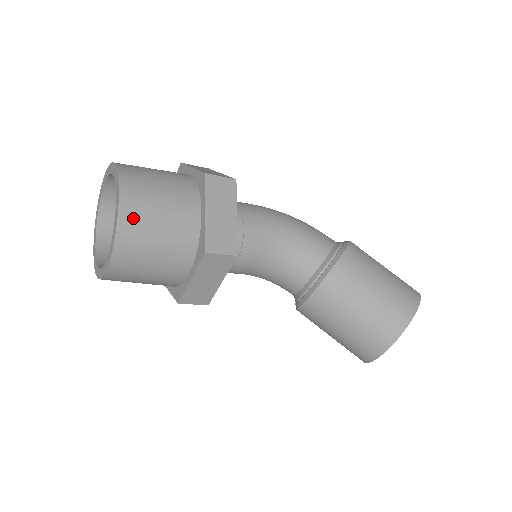
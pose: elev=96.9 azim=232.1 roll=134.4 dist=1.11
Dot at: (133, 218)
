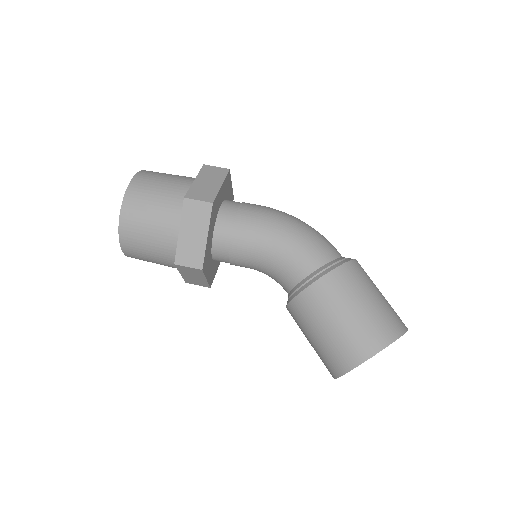
Dot at: (129, 230)
